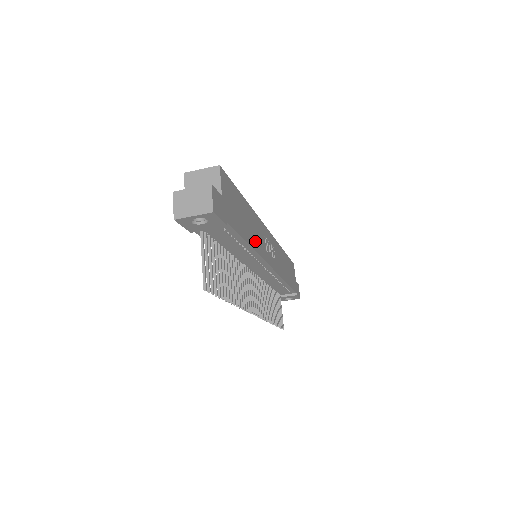
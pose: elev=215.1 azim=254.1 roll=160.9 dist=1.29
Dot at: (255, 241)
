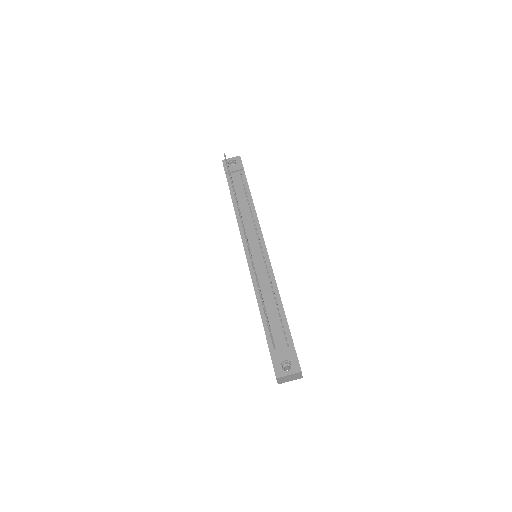
Dot at: occluded
